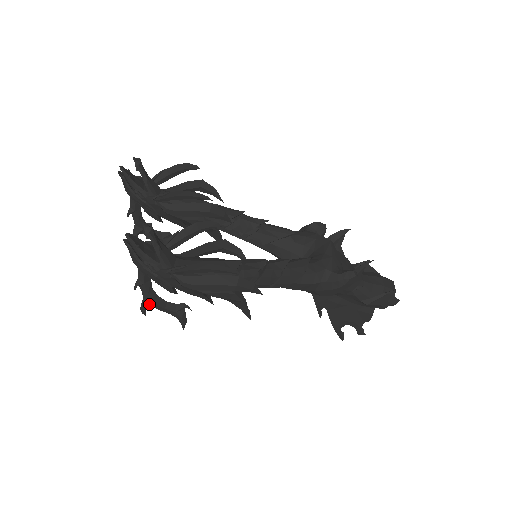
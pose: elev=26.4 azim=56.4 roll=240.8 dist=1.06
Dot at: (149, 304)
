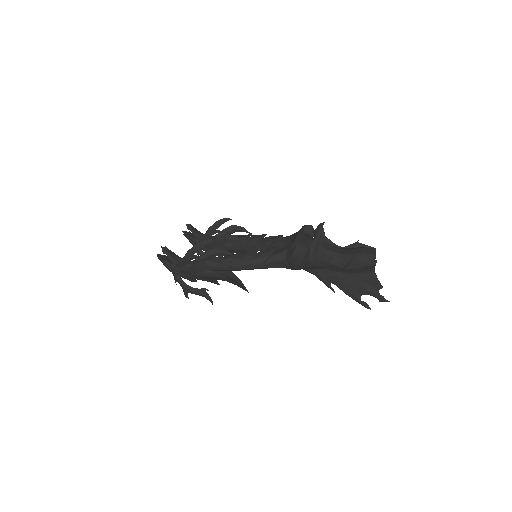
Dot at: (185, 291)
